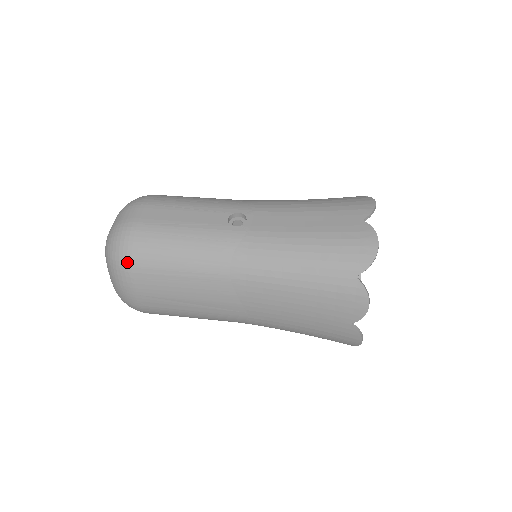
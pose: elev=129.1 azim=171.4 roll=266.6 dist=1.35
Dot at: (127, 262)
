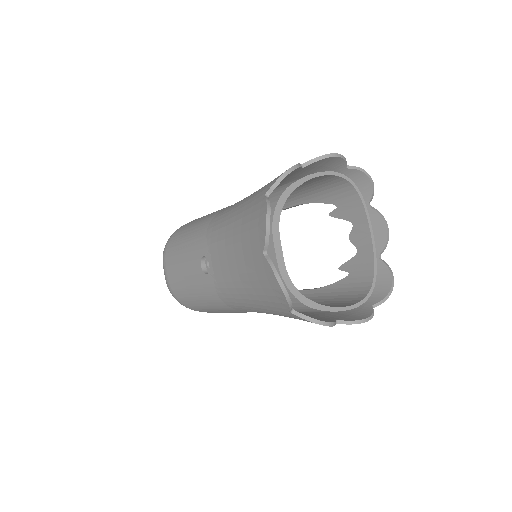
Dot at: occluded
